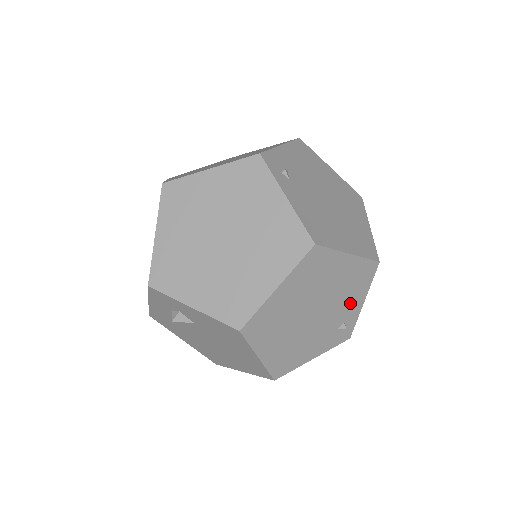
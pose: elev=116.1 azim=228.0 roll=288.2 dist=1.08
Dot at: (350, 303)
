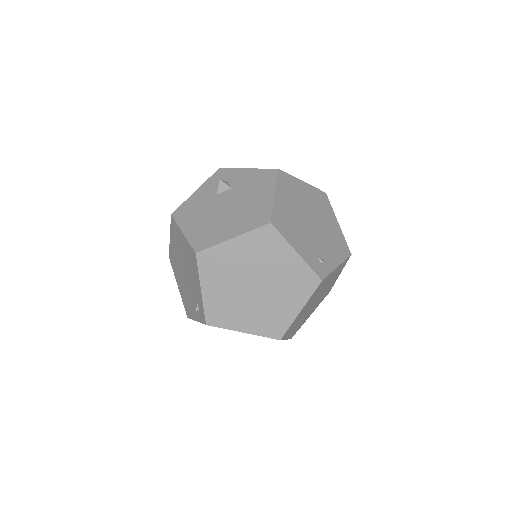
Dot at: (330, 252)
